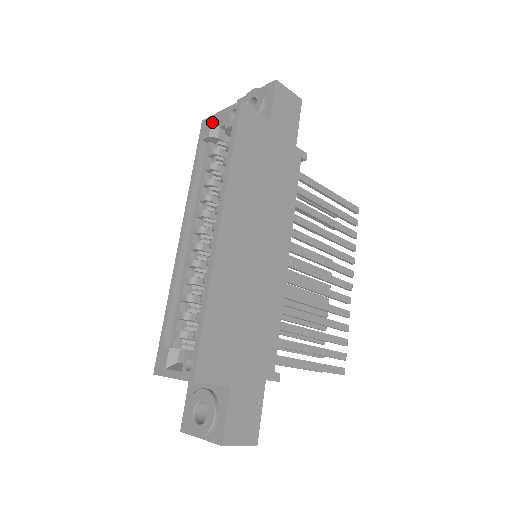
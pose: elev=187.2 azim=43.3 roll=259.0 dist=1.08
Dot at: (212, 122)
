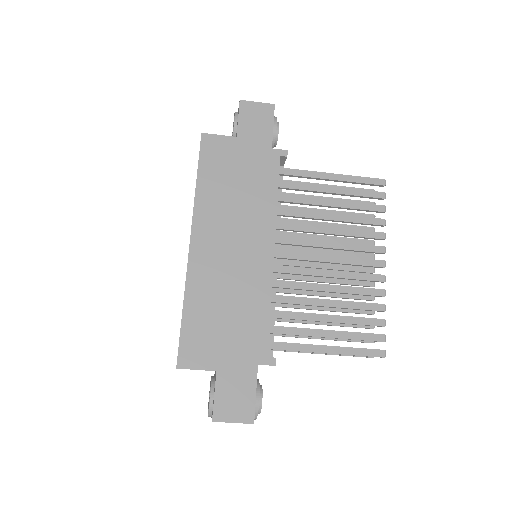
Dot at: occluded
